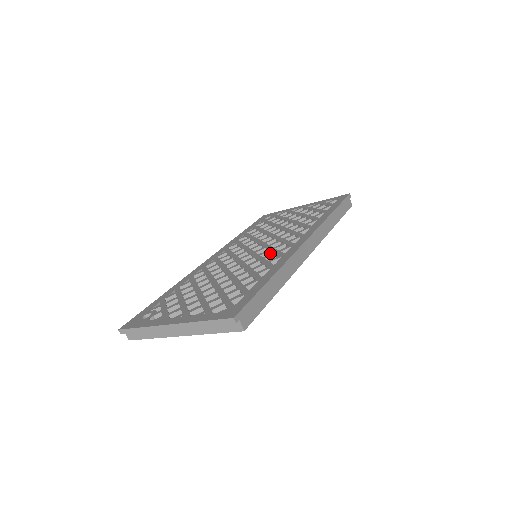
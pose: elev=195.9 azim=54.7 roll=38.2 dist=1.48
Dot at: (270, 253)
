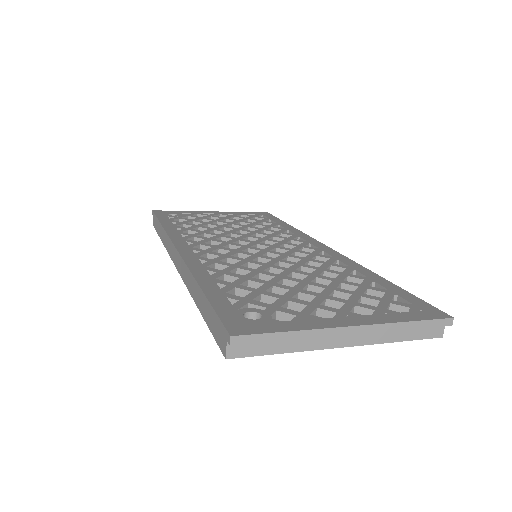
Dot at: (295, 254)
